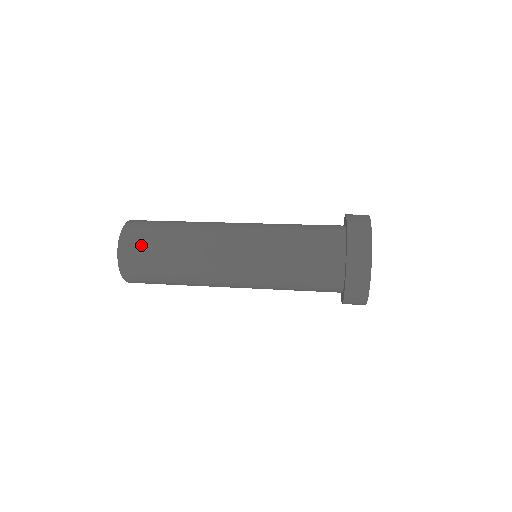
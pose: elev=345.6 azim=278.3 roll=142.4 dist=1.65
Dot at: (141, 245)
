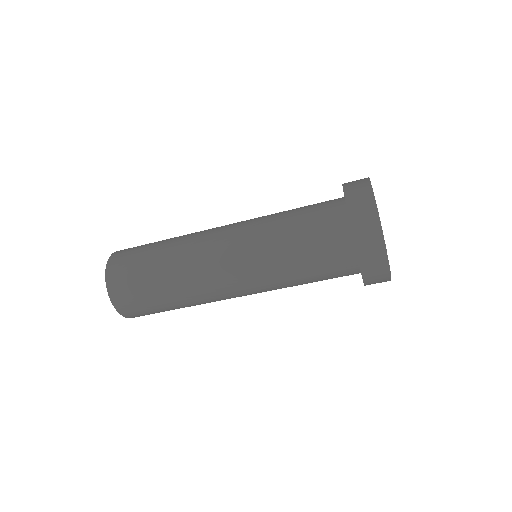
Dot at: occluded
